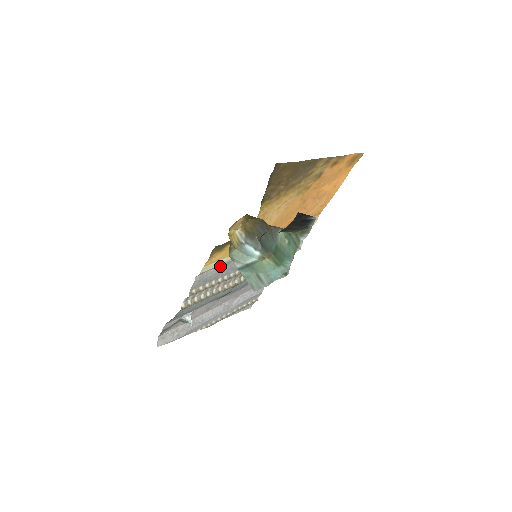
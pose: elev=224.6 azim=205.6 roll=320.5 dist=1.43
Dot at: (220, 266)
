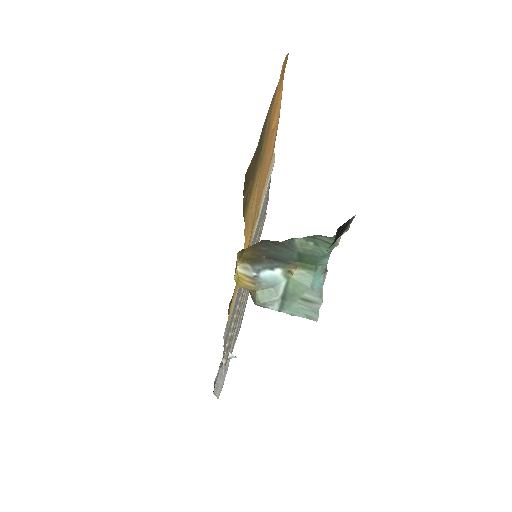
Dot at: occluded
